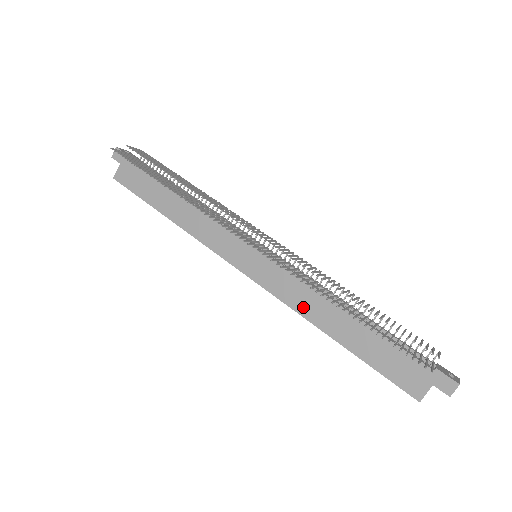
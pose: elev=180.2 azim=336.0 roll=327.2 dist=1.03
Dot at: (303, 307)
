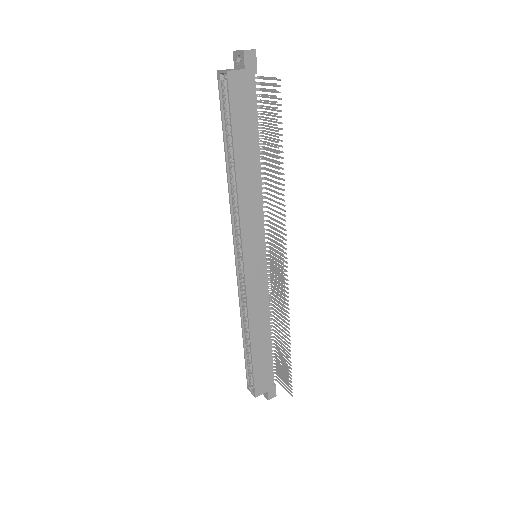
Dot at: (254, 314)
